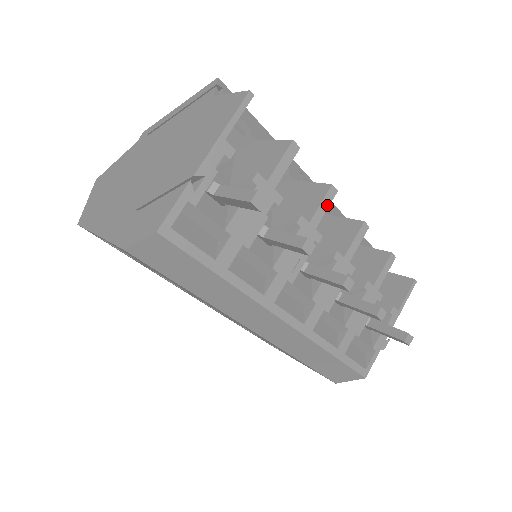
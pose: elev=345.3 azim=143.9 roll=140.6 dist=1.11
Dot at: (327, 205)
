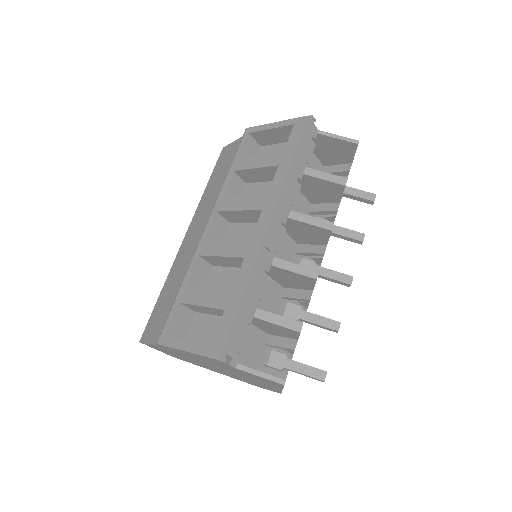
Dot at: occluded
